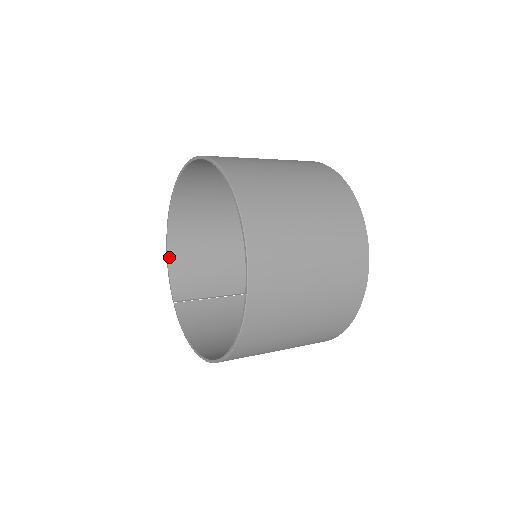
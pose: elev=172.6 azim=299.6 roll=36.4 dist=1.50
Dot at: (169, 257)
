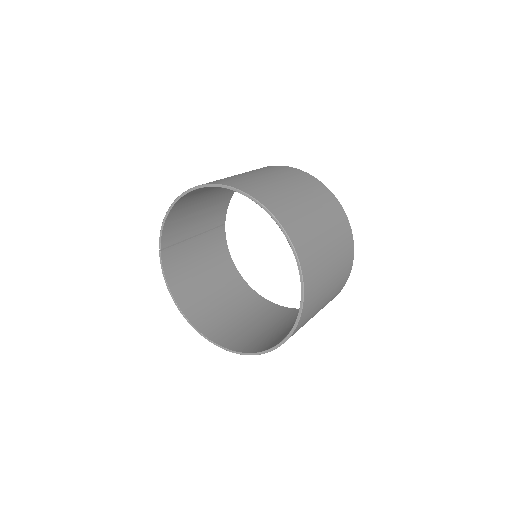
Dot at: (170, 212)
